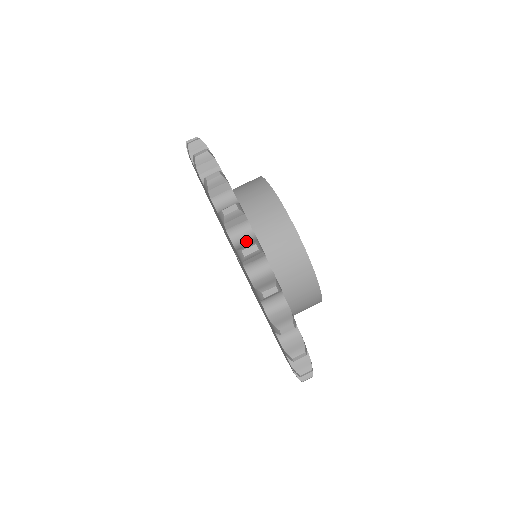
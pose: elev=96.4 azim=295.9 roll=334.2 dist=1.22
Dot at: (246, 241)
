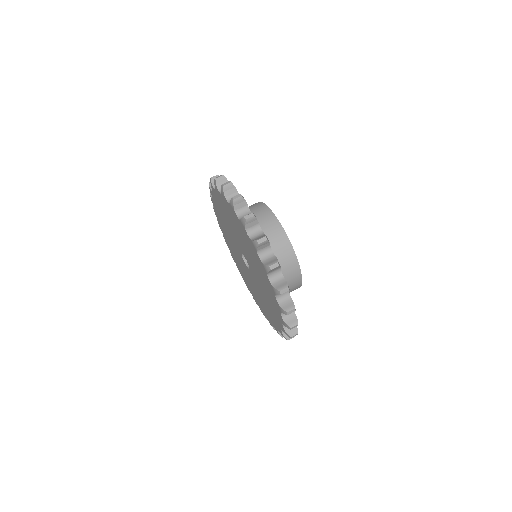
Dot at: occluded
